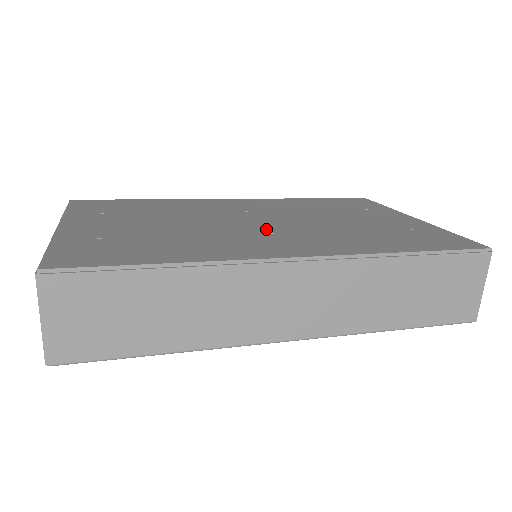
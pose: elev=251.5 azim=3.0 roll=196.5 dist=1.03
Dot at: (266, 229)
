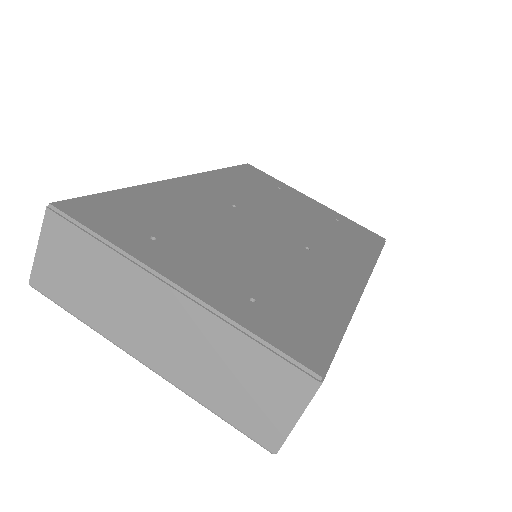
Dot at: (295, 241)
